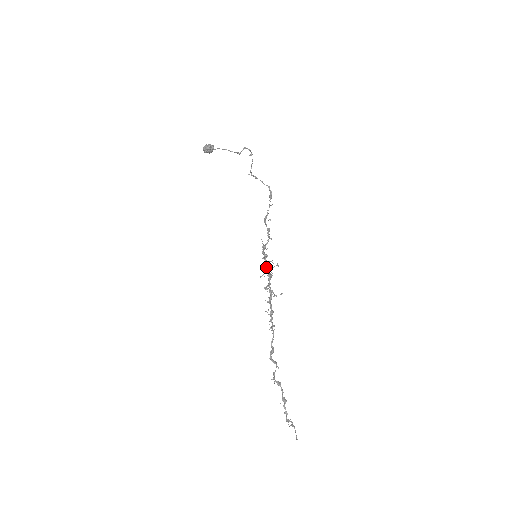
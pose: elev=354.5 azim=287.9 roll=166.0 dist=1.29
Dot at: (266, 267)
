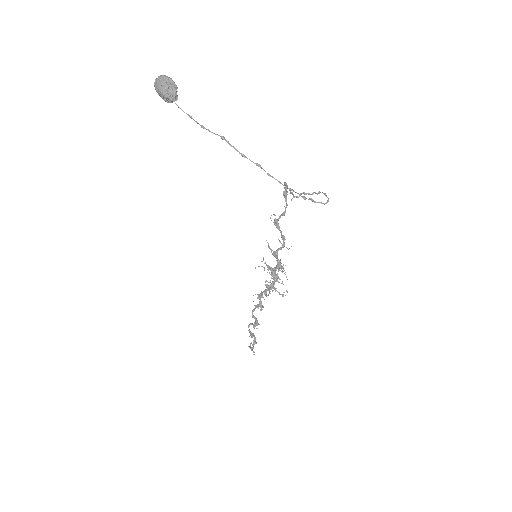
Dot at: (268, 266)
